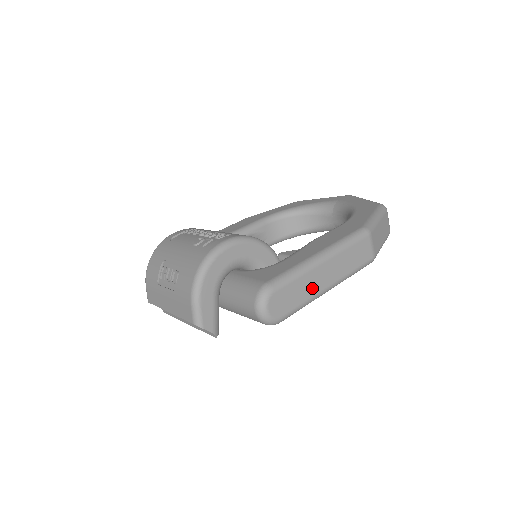
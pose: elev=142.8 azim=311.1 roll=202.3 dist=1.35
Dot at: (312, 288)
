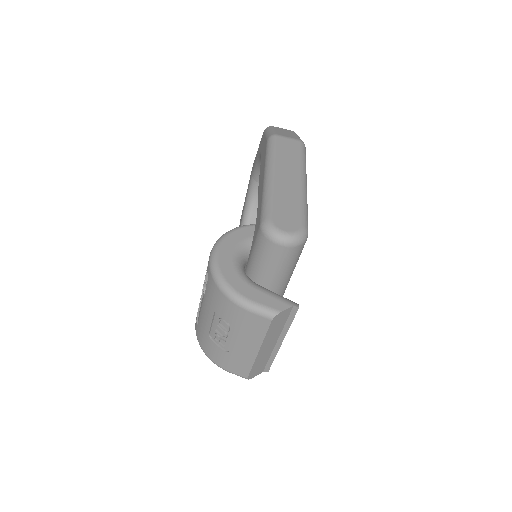
Dot at: (292, 193)
